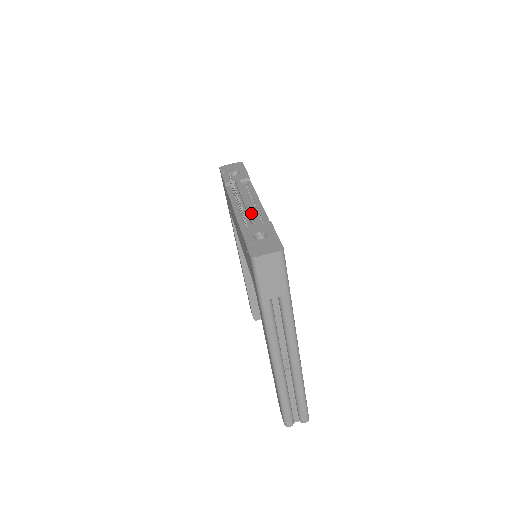
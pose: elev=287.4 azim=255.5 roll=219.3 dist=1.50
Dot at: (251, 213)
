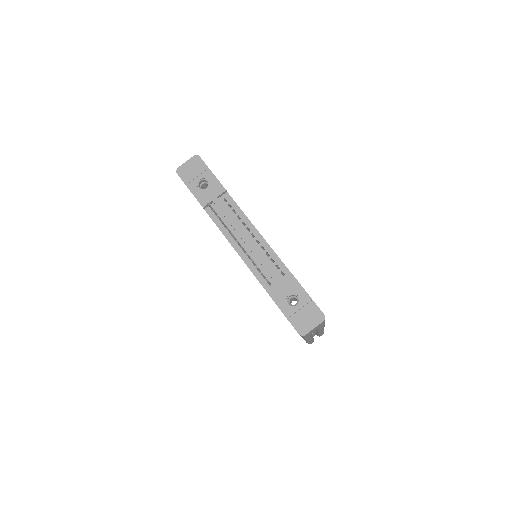
Dot at: (265, 263)
